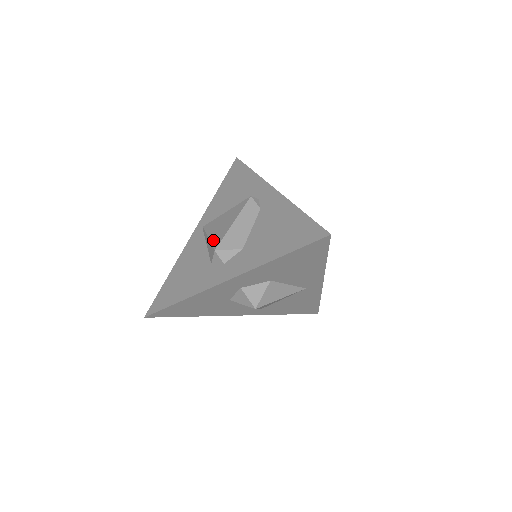
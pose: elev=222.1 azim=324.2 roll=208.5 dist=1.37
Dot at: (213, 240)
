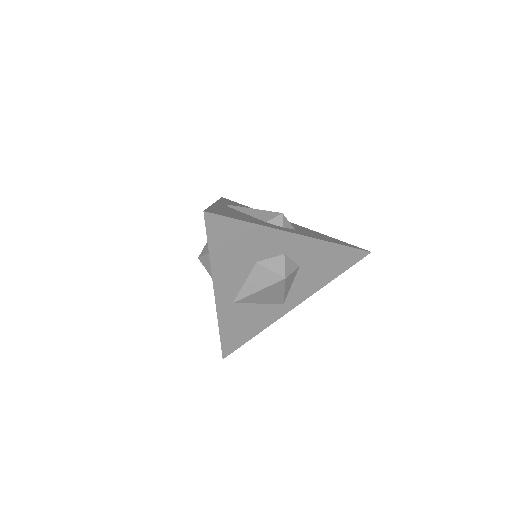
Dot at: occluded
